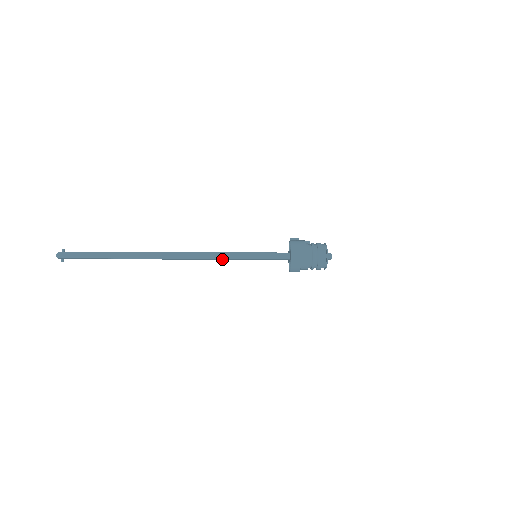
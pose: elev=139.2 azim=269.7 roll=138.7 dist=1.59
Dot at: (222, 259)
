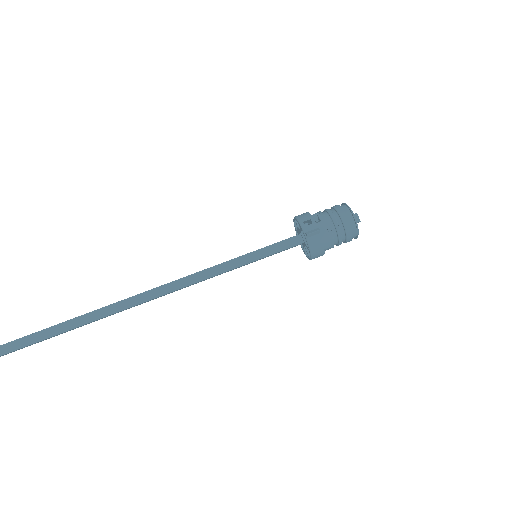
Dot at: occluded
